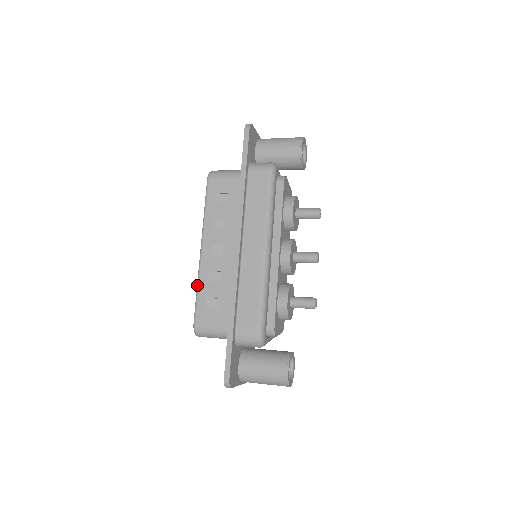
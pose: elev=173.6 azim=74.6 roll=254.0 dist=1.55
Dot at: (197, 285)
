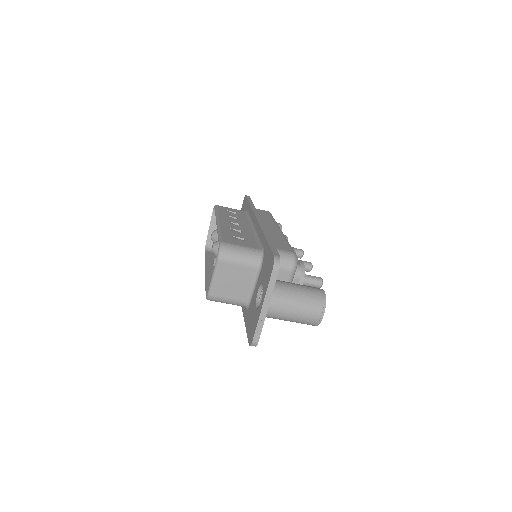
Dot at: (219, 230)
